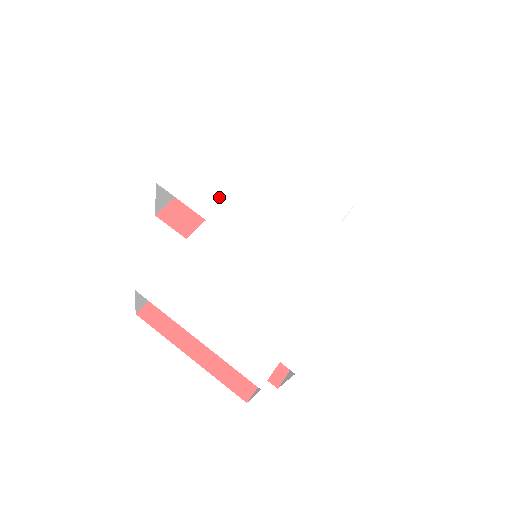
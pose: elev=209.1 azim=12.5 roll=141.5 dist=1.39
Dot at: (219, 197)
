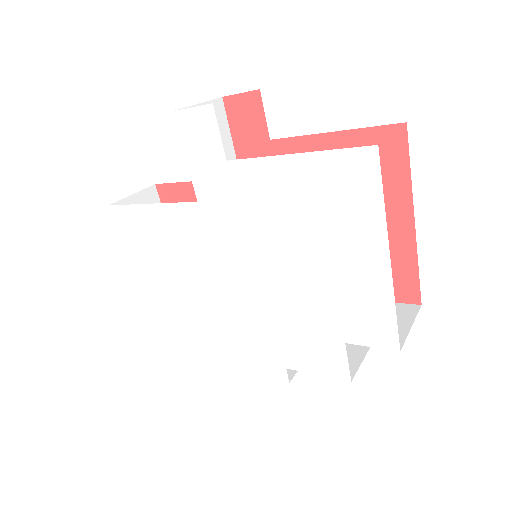
Dot at: (229, 189)
